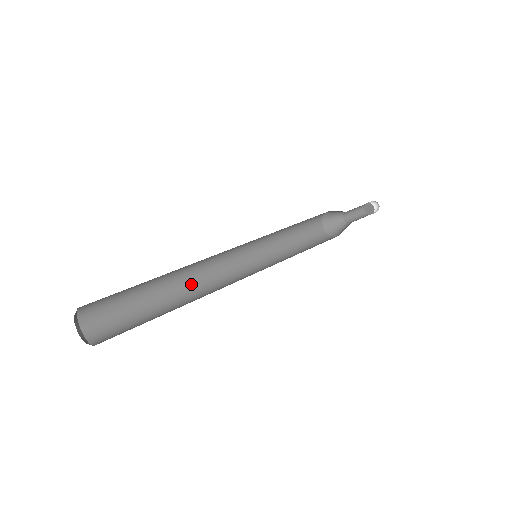
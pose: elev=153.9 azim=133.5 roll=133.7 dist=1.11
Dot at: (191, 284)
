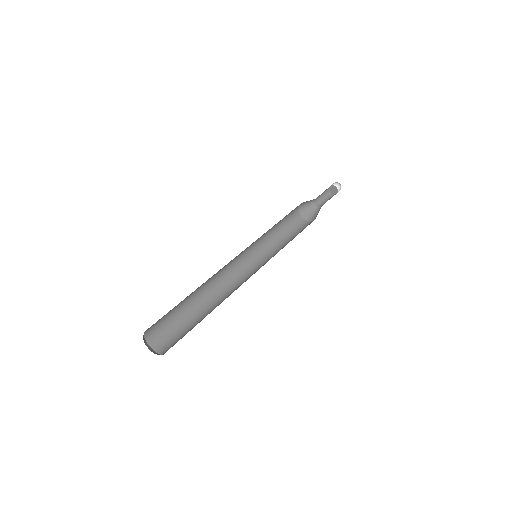
Dot at: (210, 283)
